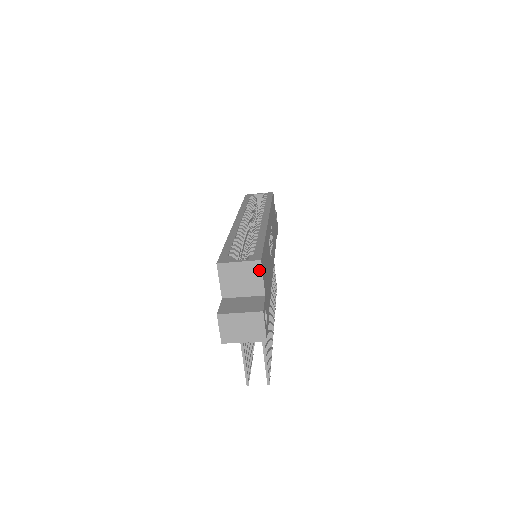
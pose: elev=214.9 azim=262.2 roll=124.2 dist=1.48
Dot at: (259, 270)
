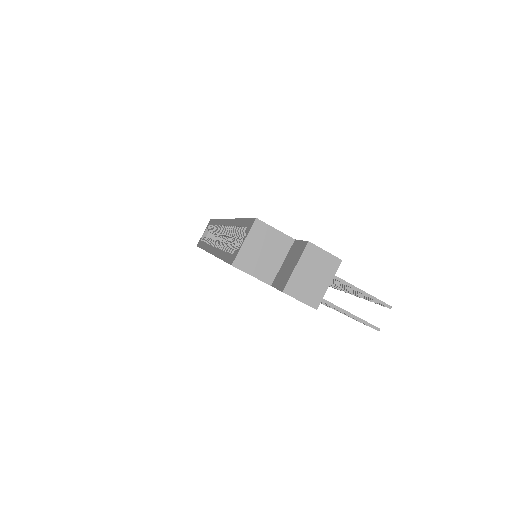
Dot at: (265, 227)
